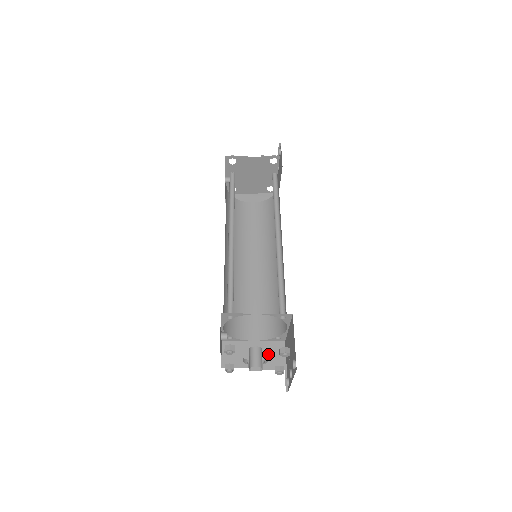
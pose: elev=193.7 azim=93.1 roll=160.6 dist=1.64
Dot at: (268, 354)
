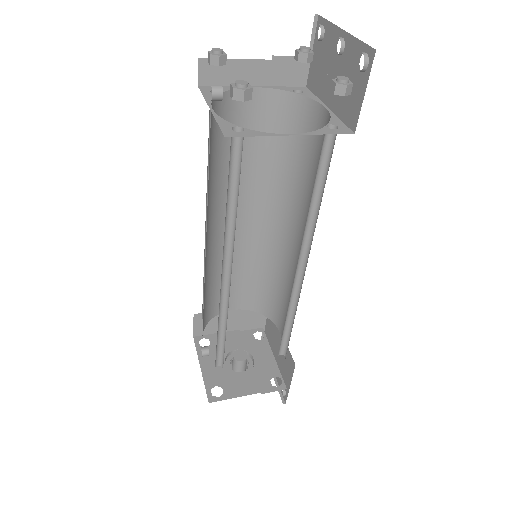
Dot at: (247, 318)
